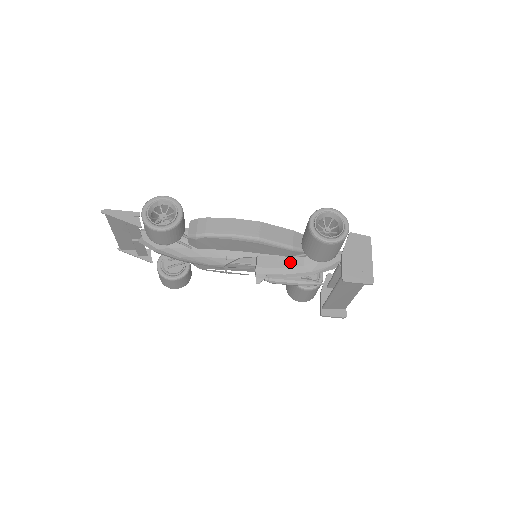
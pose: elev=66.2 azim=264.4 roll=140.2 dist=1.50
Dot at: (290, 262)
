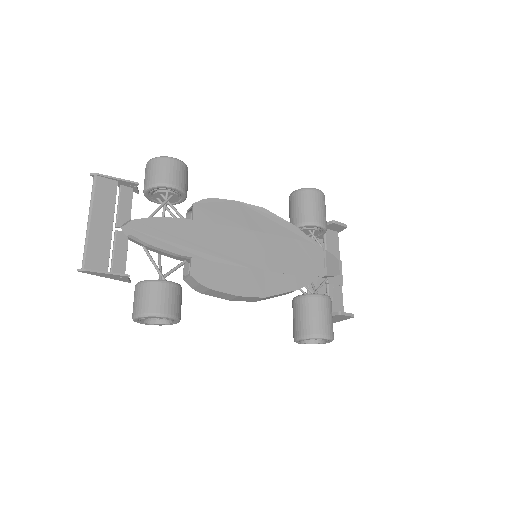
Dot at: occluded
